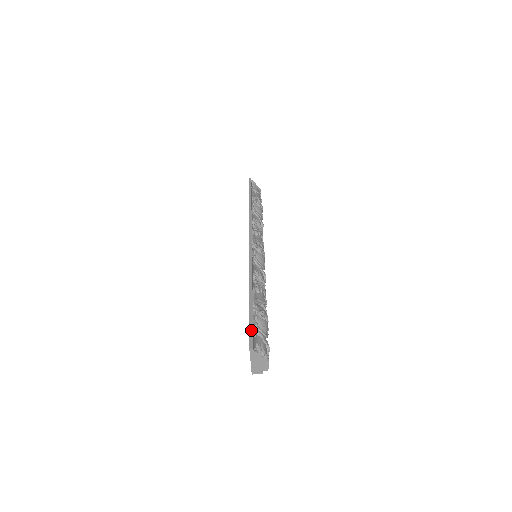
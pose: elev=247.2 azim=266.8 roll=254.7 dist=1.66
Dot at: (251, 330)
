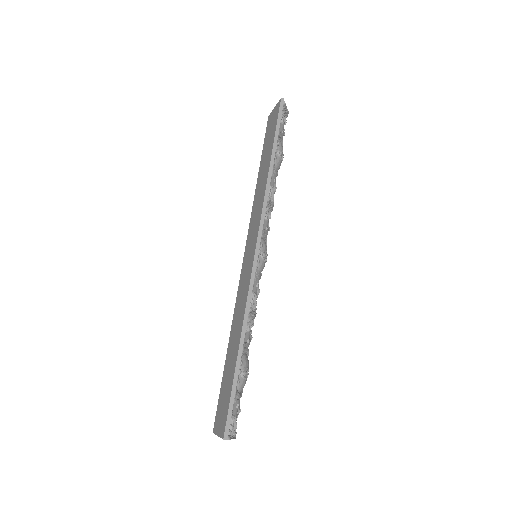
Dot at: (230, 411)
